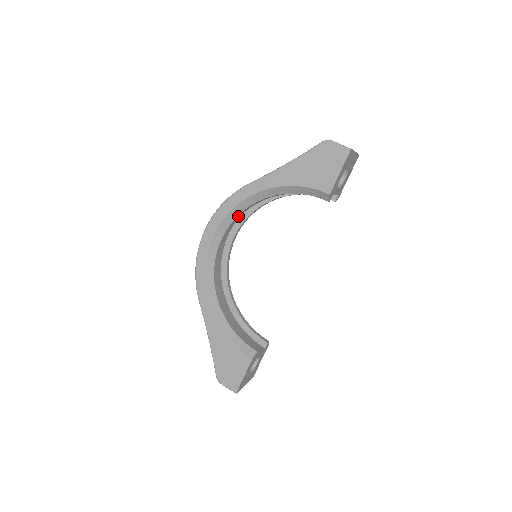
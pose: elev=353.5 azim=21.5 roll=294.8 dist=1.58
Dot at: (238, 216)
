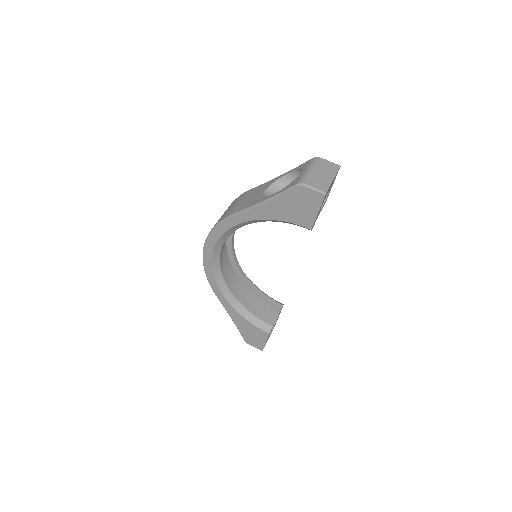
Dot at: (231, 233)
